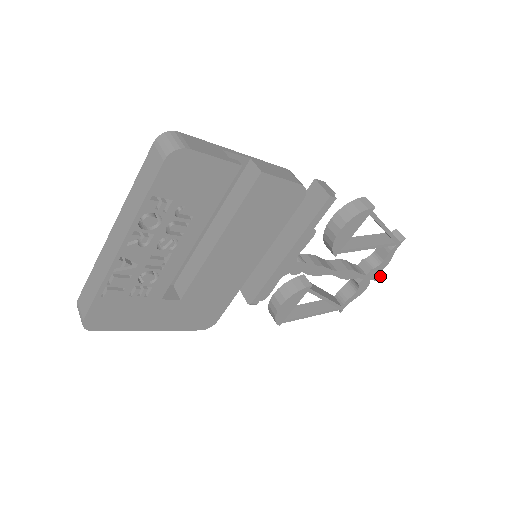
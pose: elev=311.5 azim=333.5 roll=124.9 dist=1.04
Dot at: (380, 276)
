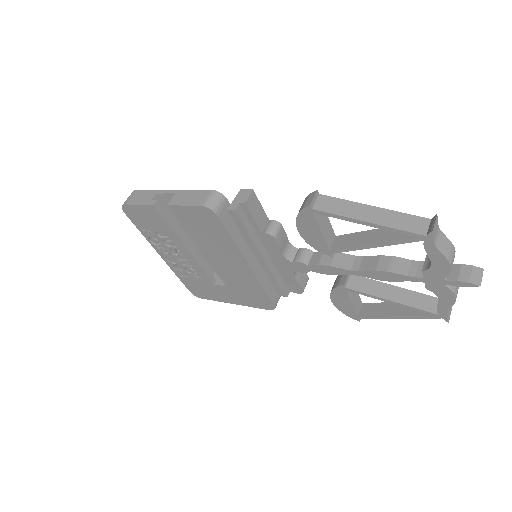
Dot at: (462, 281)
